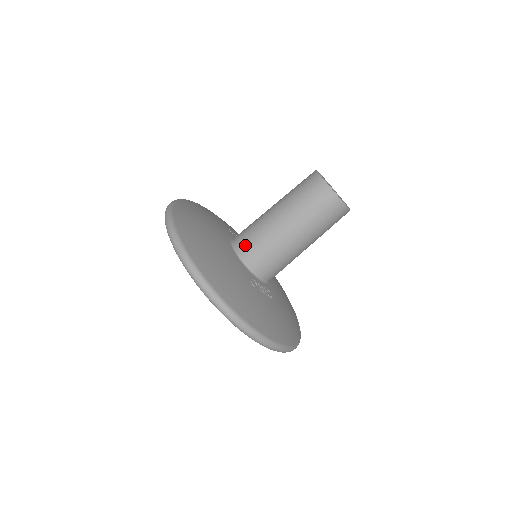
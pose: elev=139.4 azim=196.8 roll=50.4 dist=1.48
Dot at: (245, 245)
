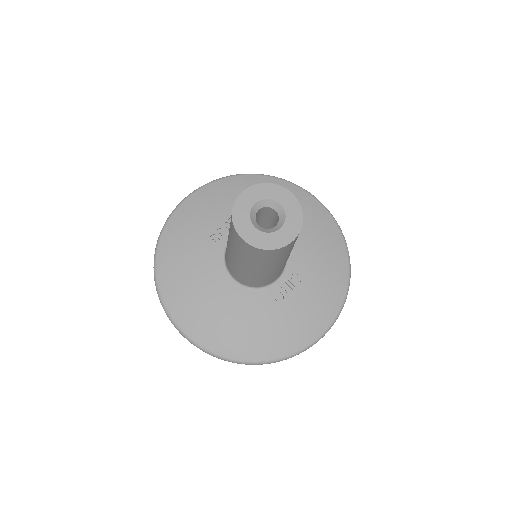
Dot at: (242, 281)
